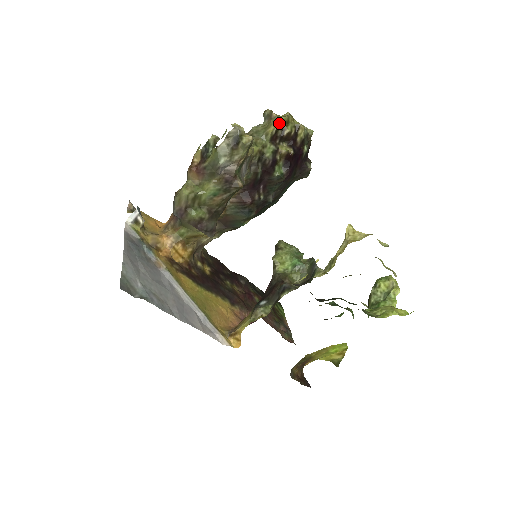
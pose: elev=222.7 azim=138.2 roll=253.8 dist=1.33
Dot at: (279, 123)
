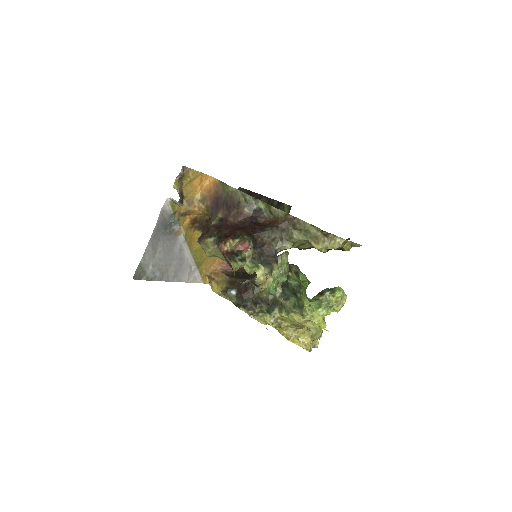
Dot at: (325, 247)
